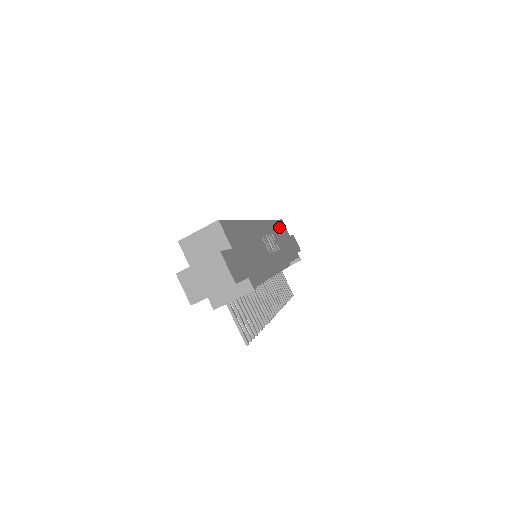
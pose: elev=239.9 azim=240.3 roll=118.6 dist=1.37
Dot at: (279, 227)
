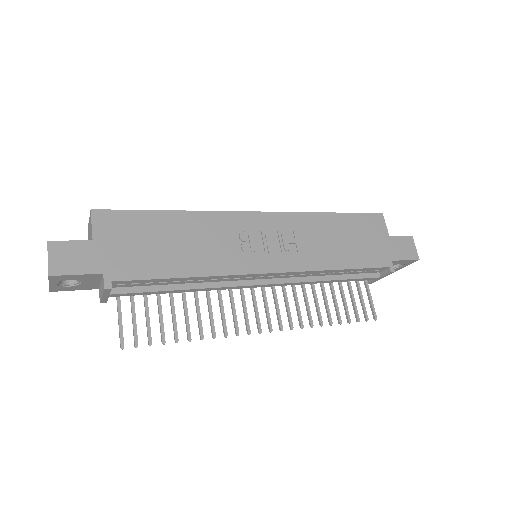
Dot at: (347, 223)
